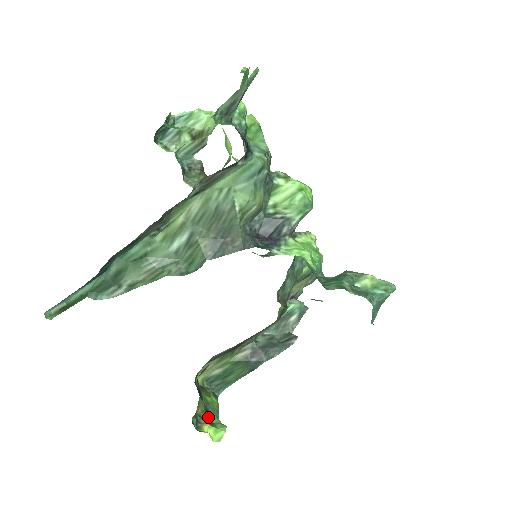
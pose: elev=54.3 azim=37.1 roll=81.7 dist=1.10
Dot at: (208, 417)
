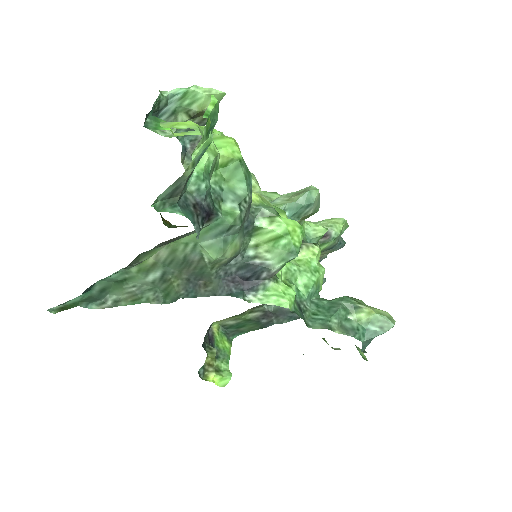
Dot at: (217, 364)
